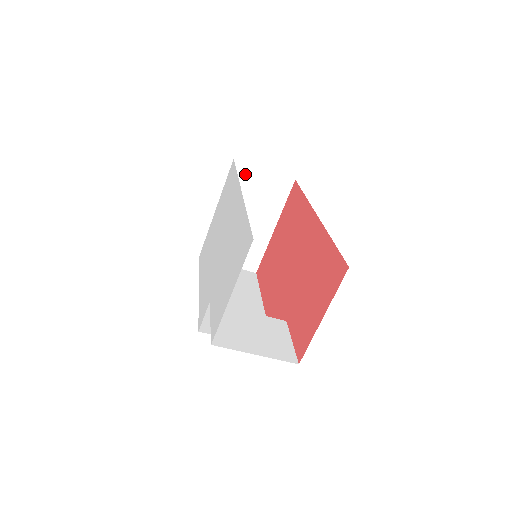
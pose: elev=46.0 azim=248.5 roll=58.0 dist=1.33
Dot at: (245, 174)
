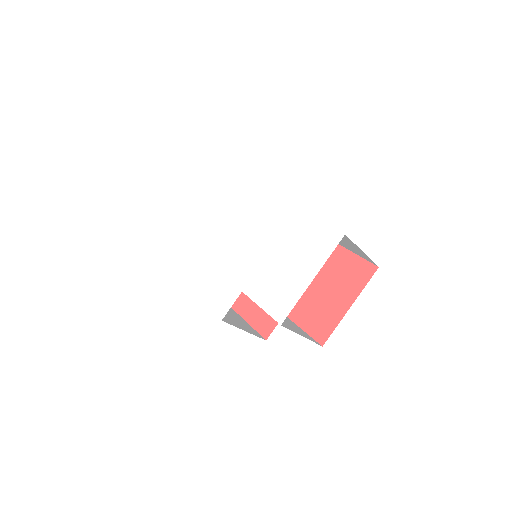
Dot at: occluded
